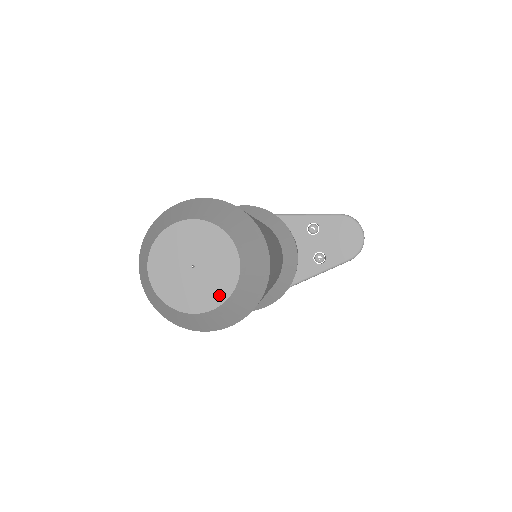
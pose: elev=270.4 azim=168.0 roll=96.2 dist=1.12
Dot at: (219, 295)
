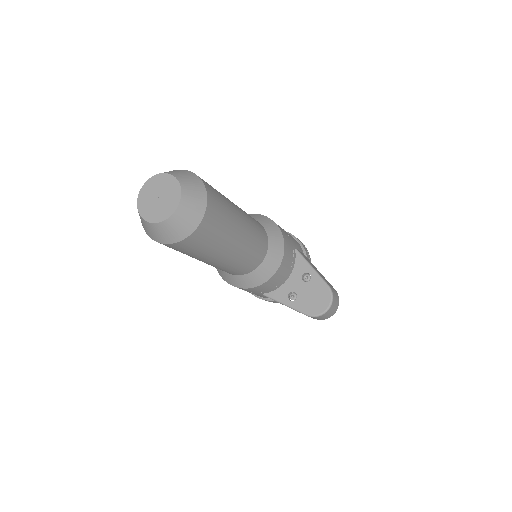
Dot at: (155, 218)
